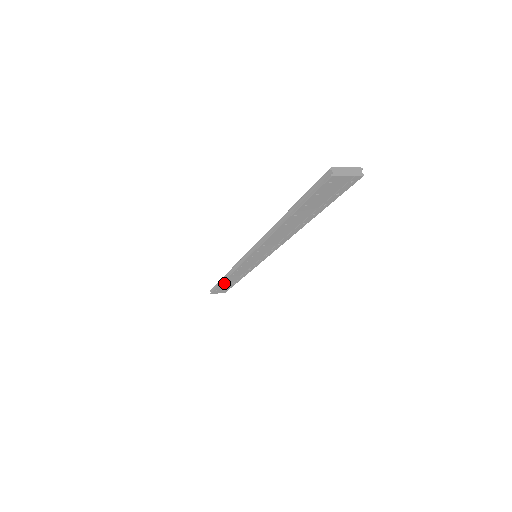
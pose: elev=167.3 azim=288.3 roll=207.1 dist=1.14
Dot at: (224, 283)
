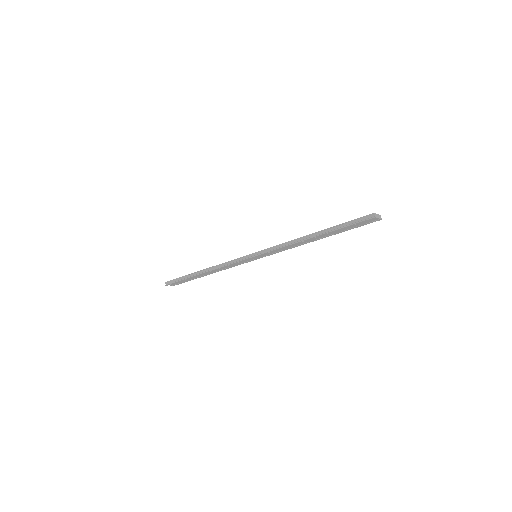
Dot at: (197, 275)
